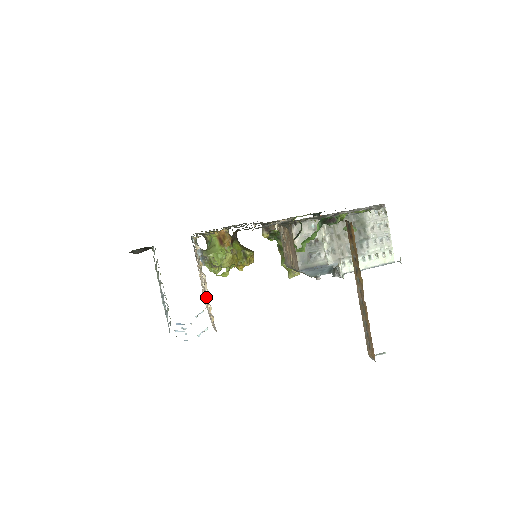
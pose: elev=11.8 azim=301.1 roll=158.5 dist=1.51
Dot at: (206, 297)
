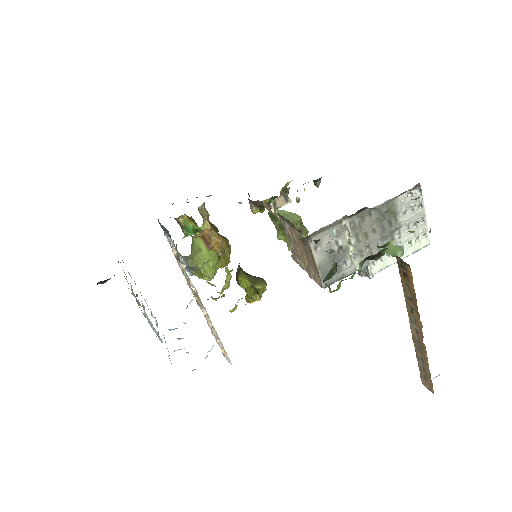
Dot at: occluded
